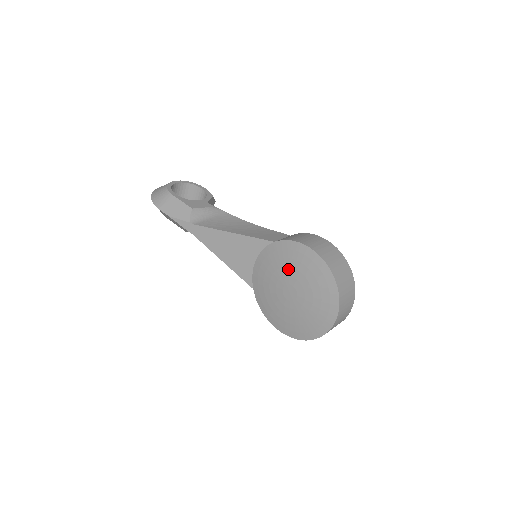
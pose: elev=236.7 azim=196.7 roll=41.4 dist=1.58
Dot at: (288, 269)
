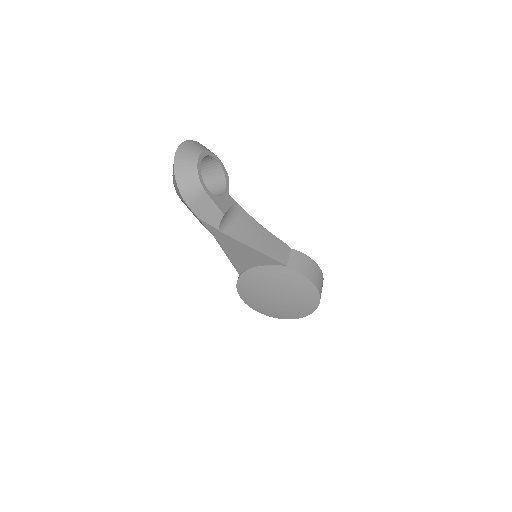
Dot at: (288, 288)
